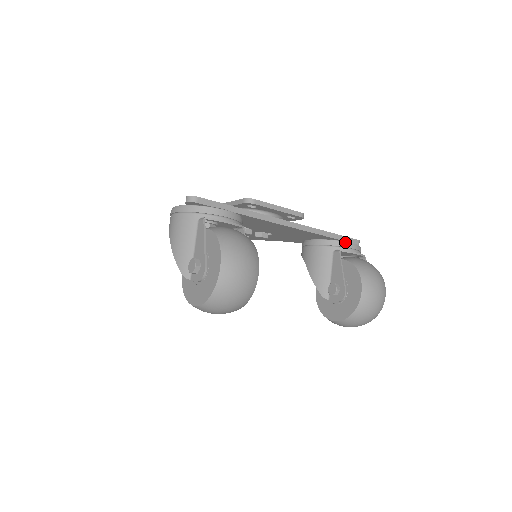
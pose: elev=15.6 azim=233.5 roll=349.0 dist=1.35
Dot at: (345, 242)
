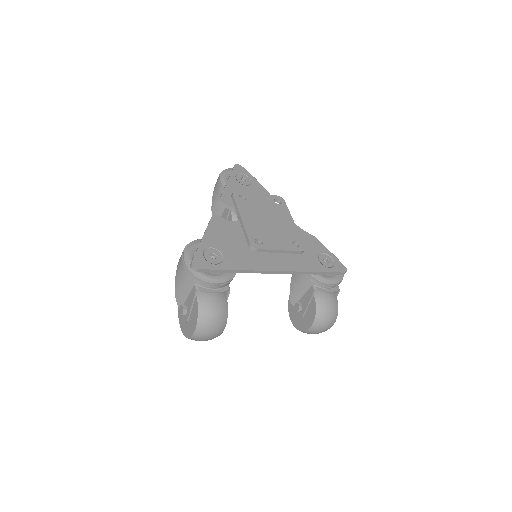
Dot at: (325, 283)
